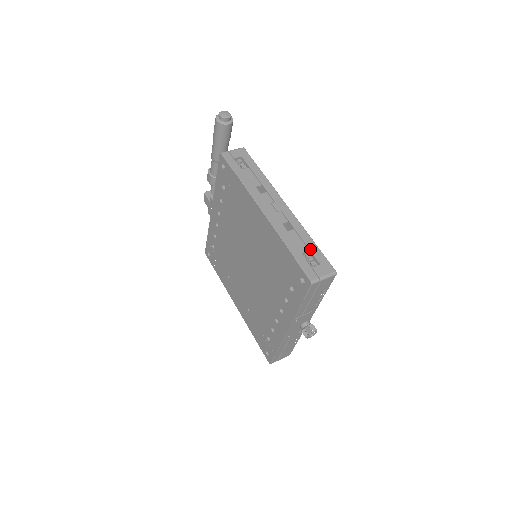
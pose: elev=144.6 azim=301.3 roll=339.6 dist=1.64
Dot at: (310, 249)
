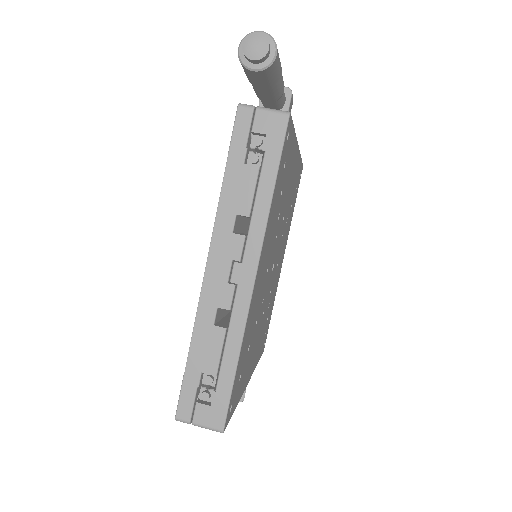
Dot at: (219, 375)
